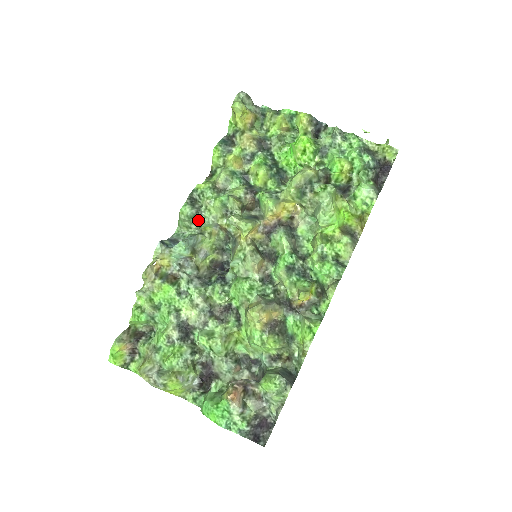
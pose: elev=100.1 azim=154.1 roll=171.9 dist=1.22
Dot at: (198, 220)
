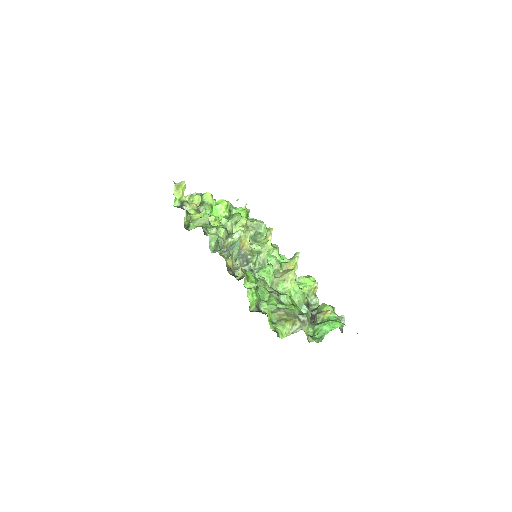
Dot at: (218, 242)
